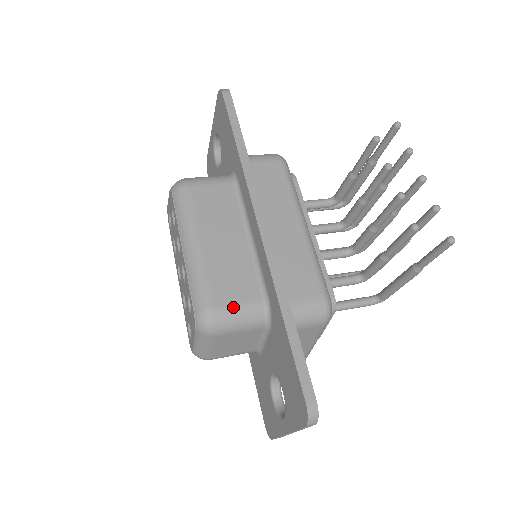
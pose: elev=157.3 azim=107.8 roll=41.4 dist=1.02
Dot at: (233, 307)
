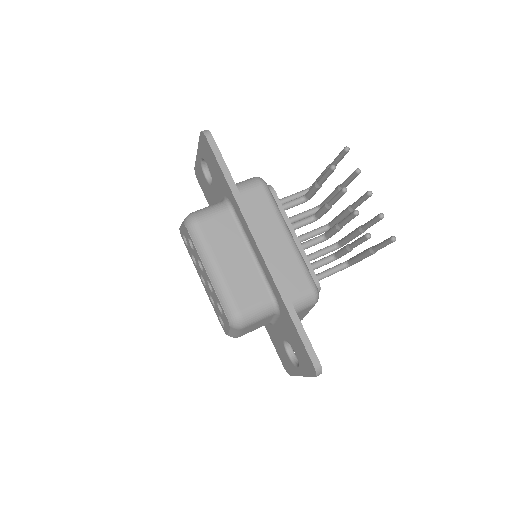
Dot at: (252, 308)
